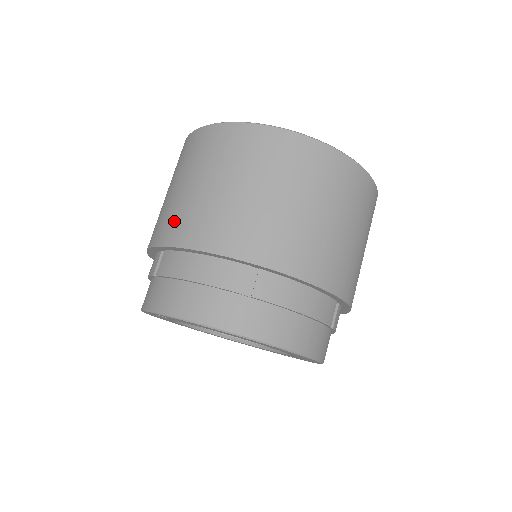
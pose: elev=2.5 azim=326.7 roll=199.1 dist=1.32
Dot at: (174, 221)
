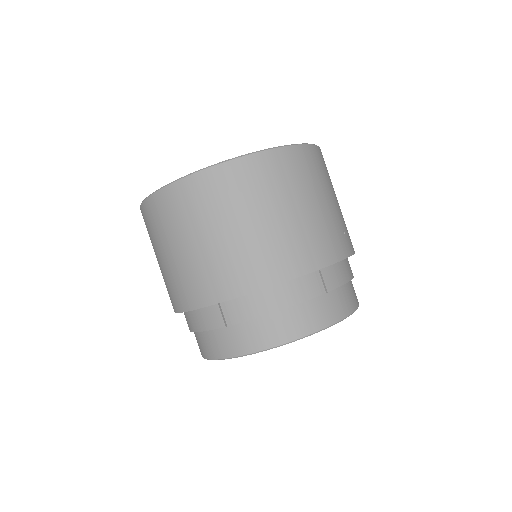
Dot at: (228, 273)
